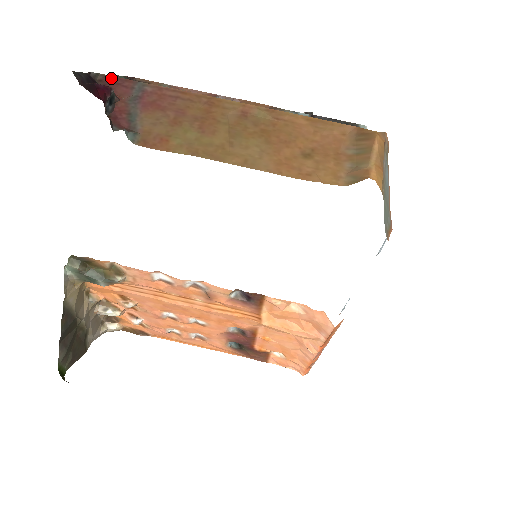
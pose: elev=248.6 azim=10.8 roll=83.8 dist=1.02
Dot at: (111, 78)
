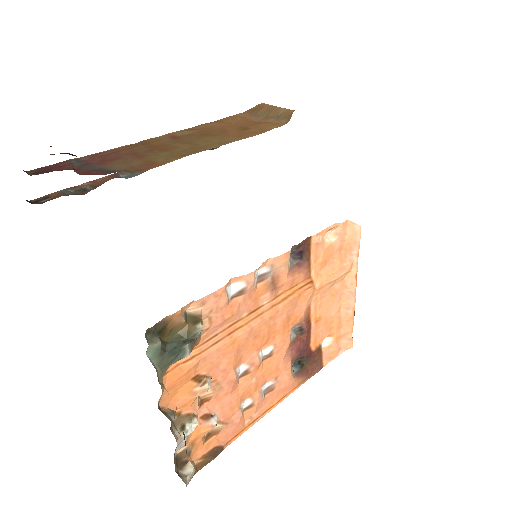
Dot at: (42, 168)
